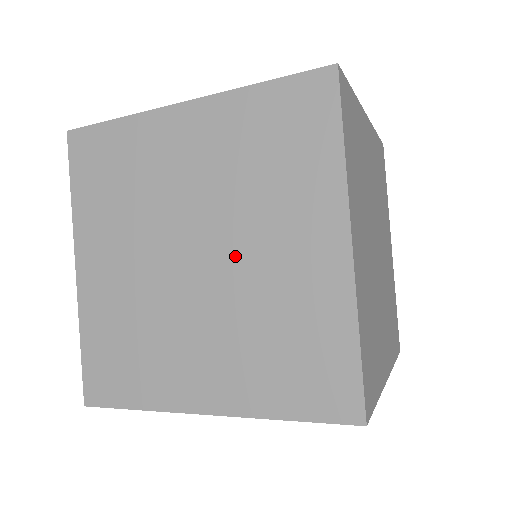
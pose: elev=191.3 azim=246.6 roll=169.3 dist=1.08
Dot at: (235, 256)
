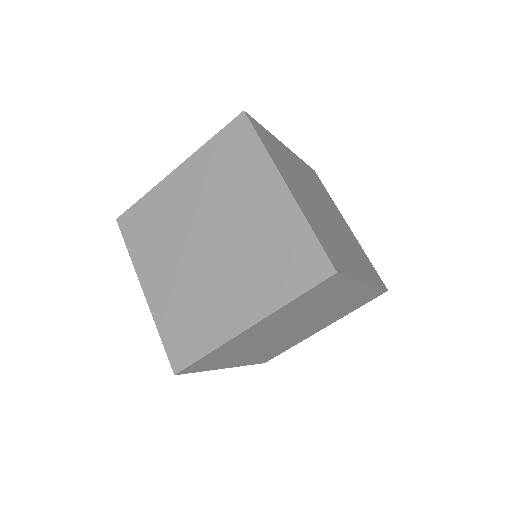
Dot at: (231, 228)
